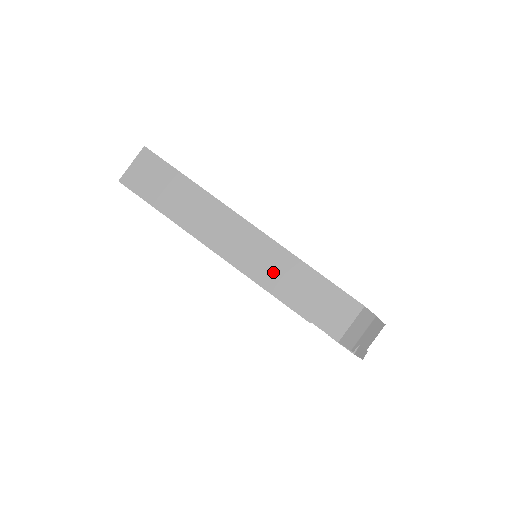
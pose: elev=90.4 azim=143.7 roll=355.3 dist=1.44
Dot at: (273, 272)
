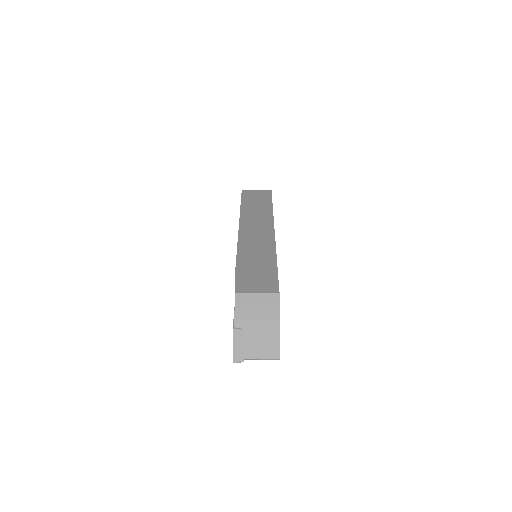
Dot at: (253, 248)
